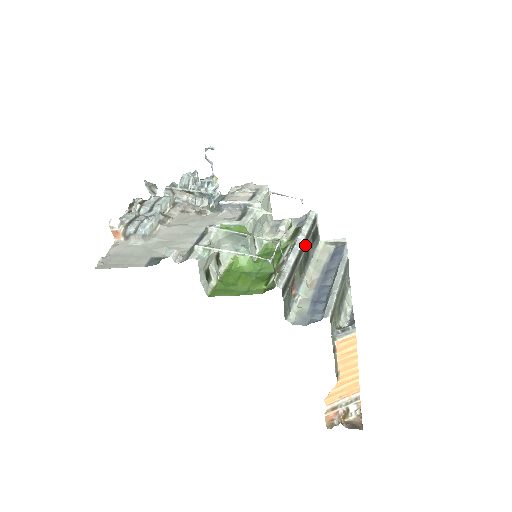
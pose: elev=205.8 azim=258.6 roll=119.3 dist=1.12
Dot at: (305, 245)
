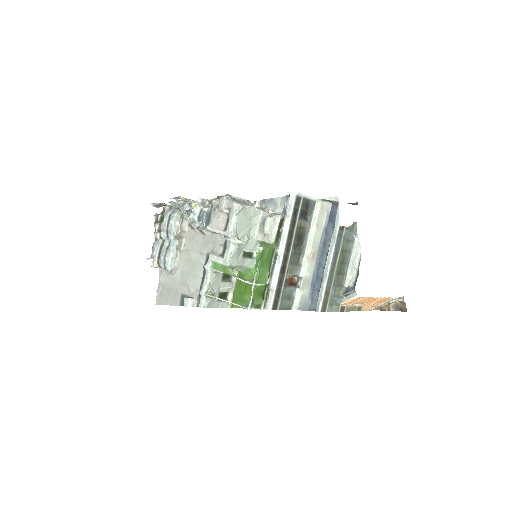
Dot at: (291, 240)
